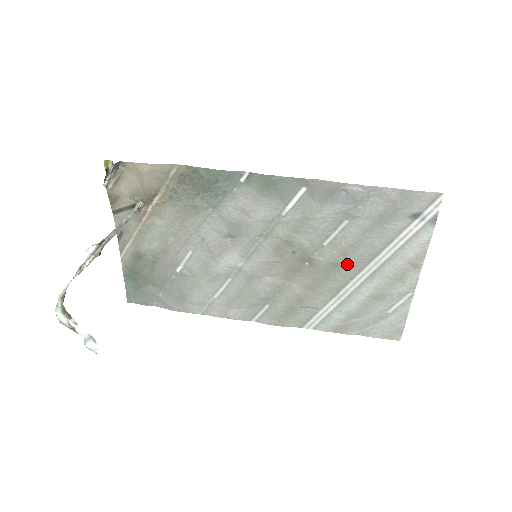
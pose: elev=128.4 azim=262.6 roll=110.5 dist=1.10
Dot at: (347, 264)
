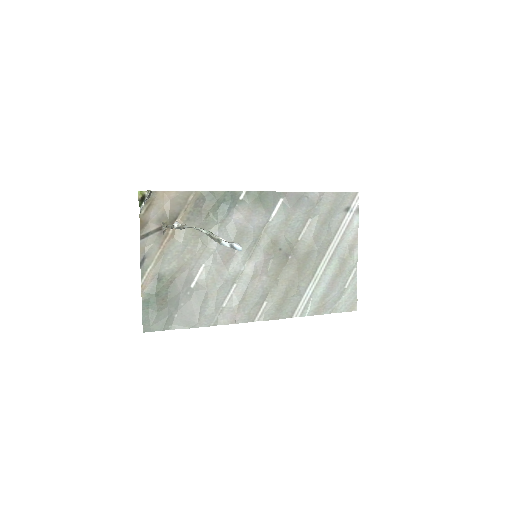
Dot at: (316, 251)
